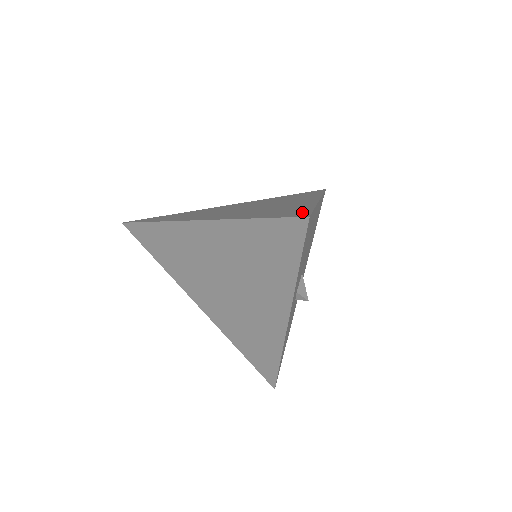
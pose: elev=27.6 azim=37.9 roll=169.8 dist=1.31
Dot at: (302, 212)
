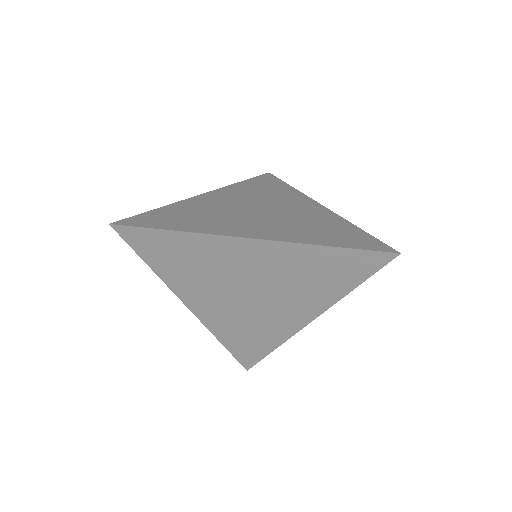
Dot at: (371, 240)
